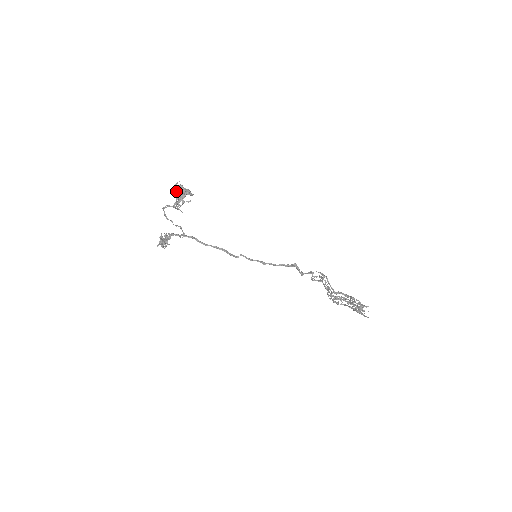
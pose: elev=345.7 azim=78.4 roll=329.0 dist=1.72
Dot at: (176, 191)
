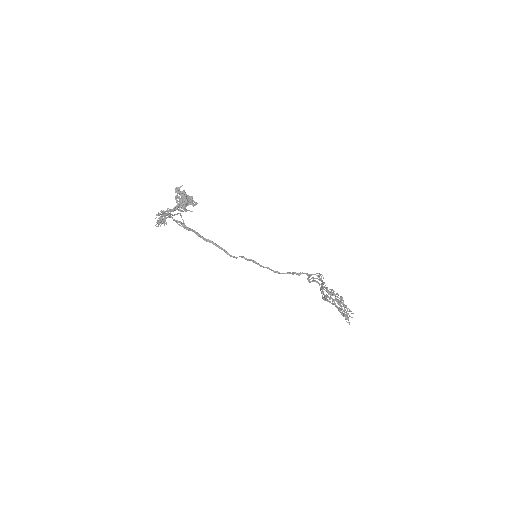
Dot at: occluded
